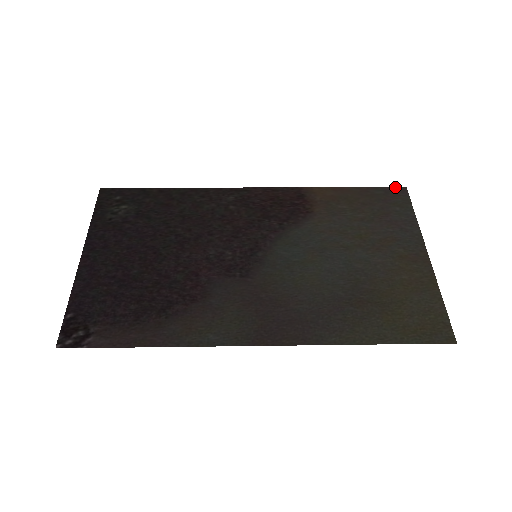
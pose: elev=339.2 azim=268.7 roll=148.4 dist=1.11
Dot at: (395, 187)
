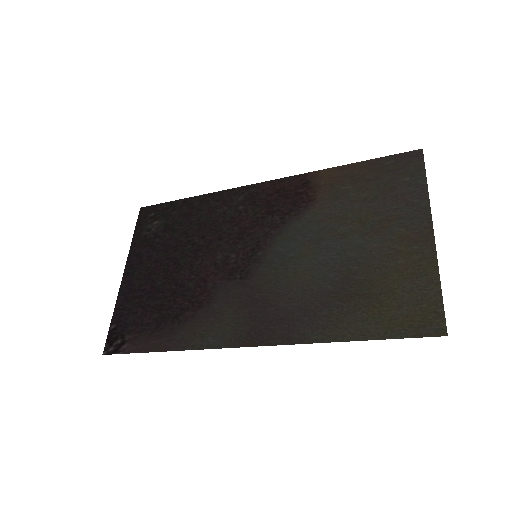
Dot at: (409, 152)
